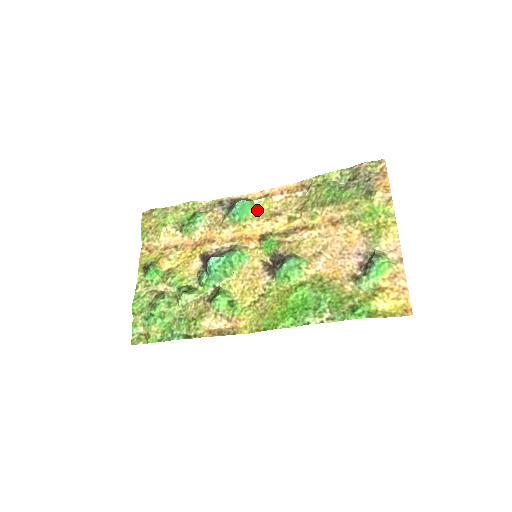
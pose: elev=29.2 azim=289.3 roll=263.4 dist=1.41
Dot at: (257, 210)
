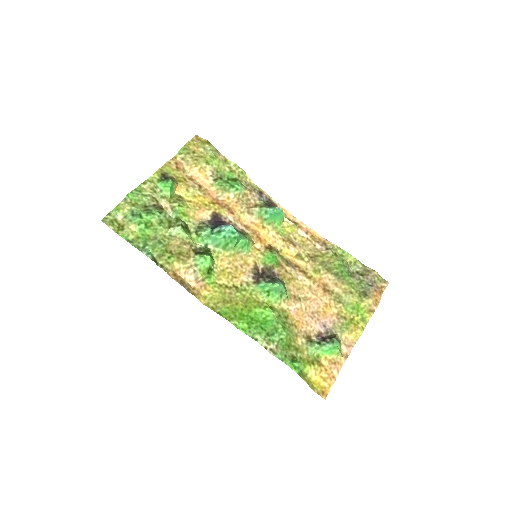
Dot at: (282, 226)
